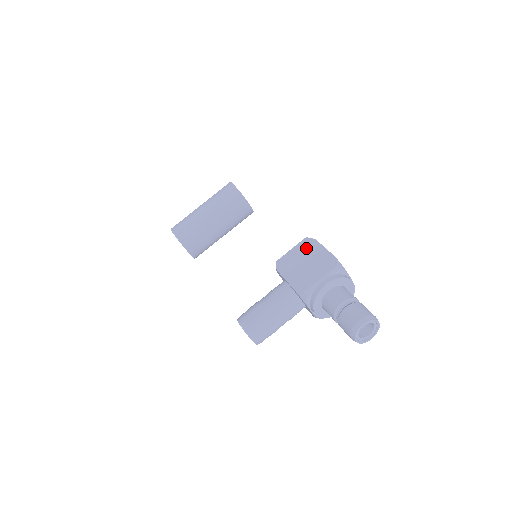
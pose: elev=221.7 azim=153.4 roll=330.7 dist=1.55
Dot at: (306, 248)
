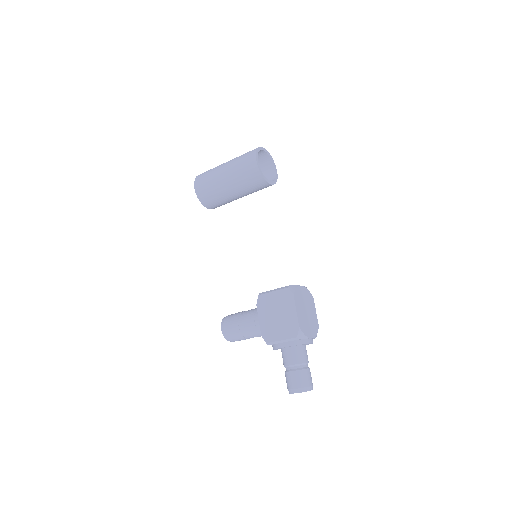
Dot at: (283, 300)
